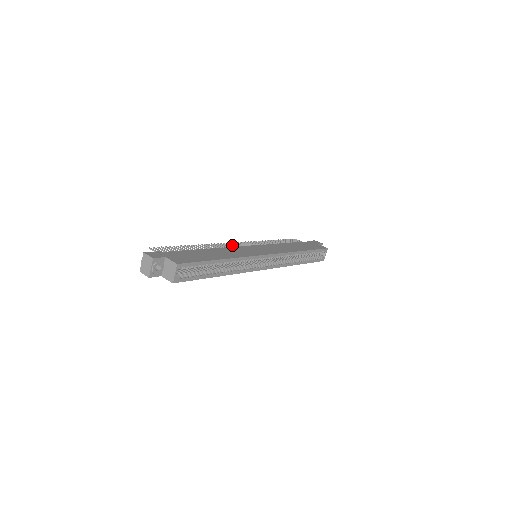
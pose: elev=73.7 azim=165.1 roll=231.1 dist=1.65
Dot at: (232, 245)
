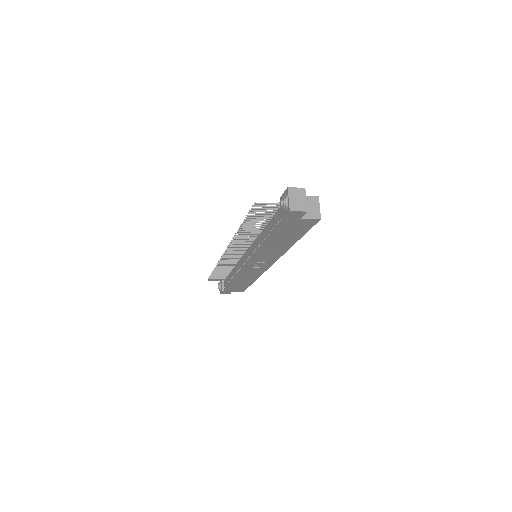
Dot at: (237, 246)
